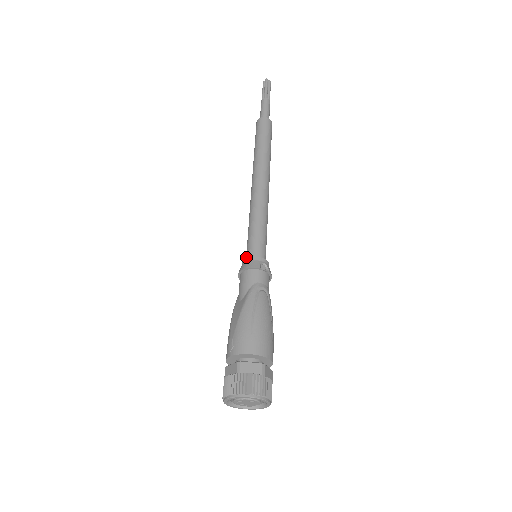
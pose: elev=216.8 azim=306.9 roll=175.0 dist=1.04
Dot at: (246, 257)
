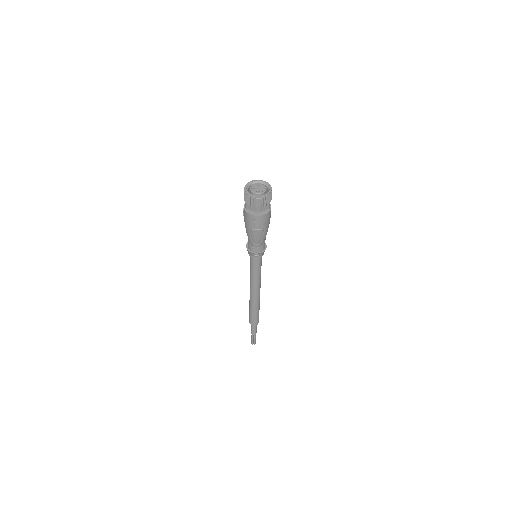
Dot at: occluded
